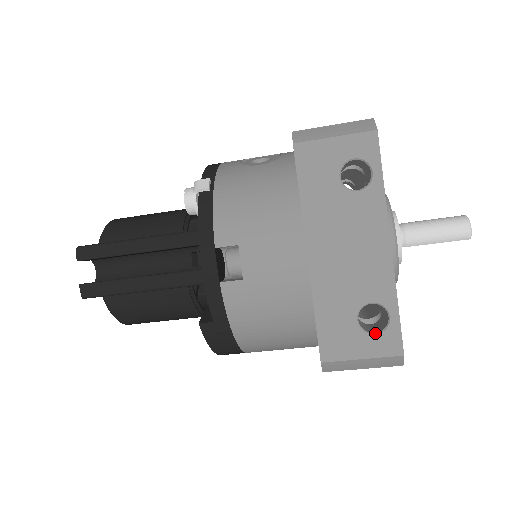
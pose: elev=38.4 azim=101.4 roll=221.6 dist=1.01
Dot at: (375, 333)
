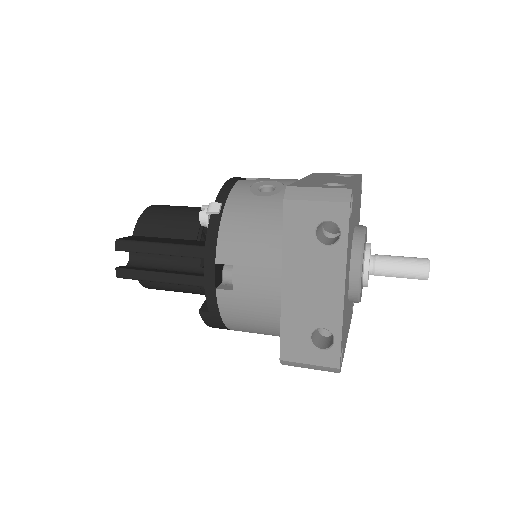
Dot at: (322, 349)
